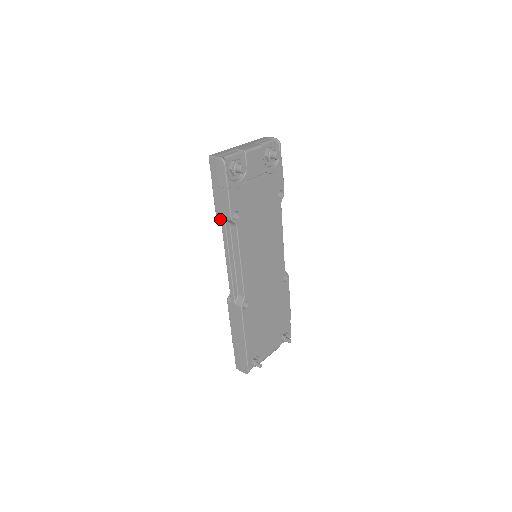
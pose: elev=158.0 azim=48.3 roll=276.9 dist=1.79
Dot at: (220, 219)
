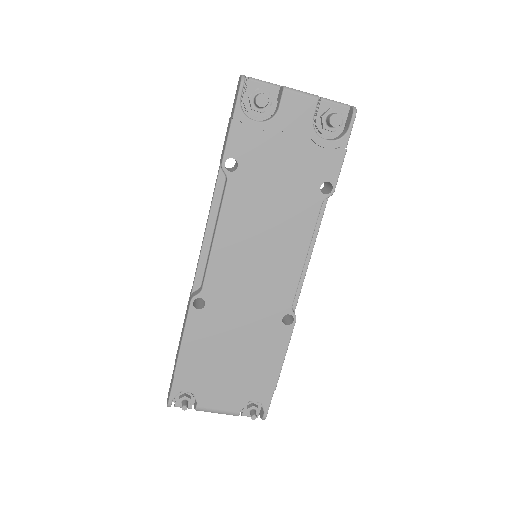
Dot at: occluded
